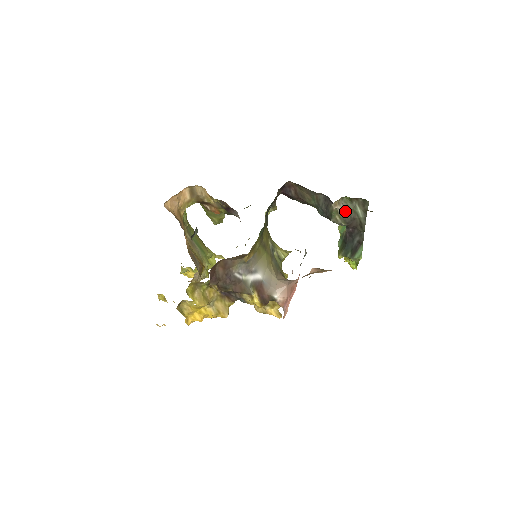
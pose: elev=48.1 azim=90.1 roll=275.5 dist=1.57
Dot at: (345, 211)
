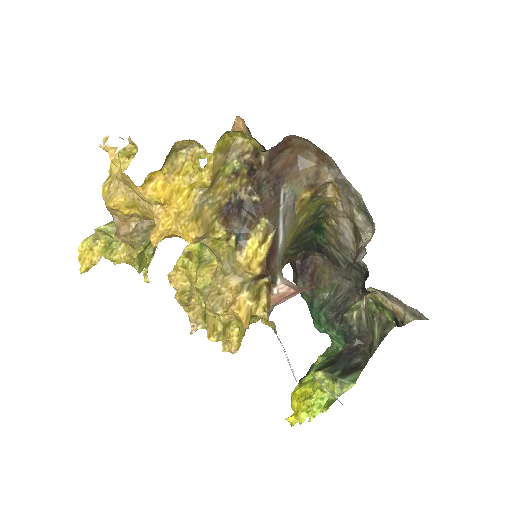
Dot at: (365, 316)
